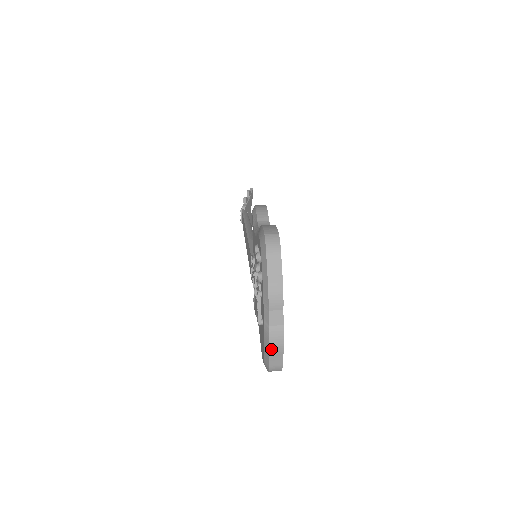
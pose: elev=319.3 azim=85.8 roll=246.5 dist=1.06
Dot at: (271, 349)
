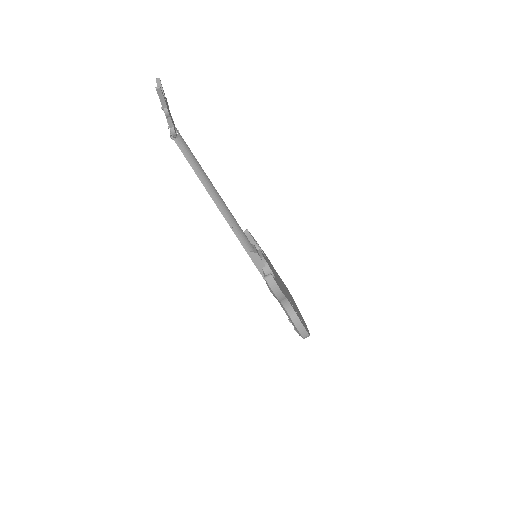
Dot at: occluded
